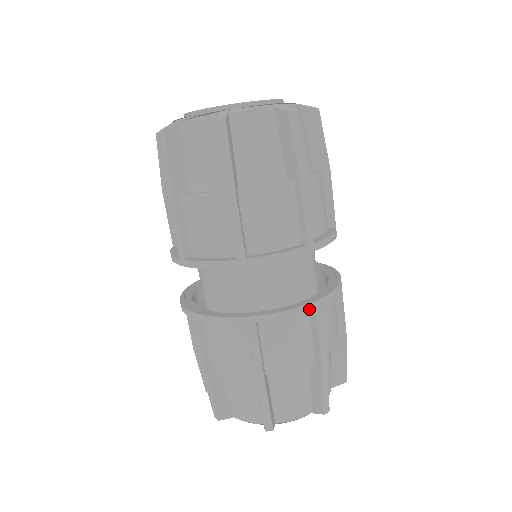
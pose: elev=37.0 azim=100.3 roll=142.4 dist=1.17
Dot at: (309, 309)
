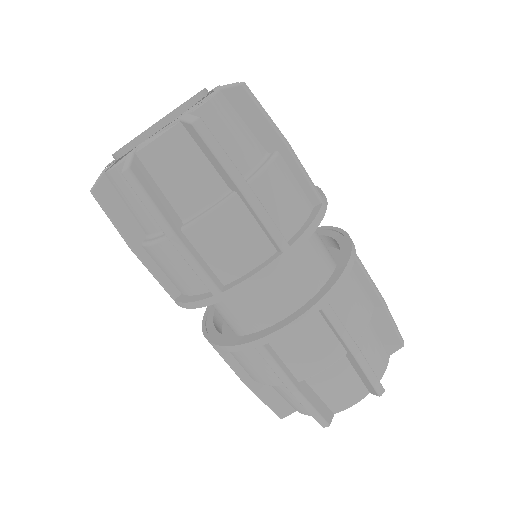
Dot at: (313, 313)
